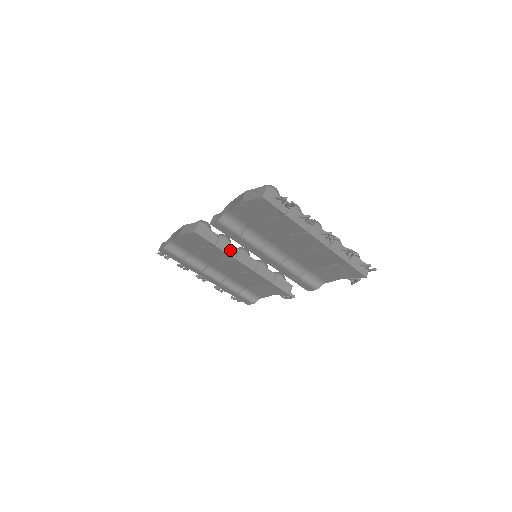
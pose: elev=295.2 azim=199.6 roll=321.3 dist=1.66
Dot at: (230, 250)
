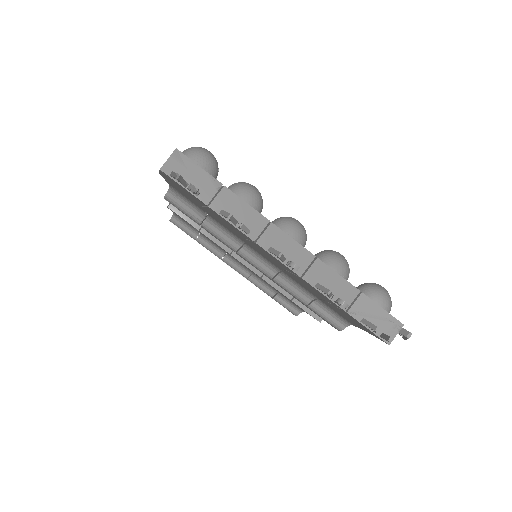
Dot at: occluded
